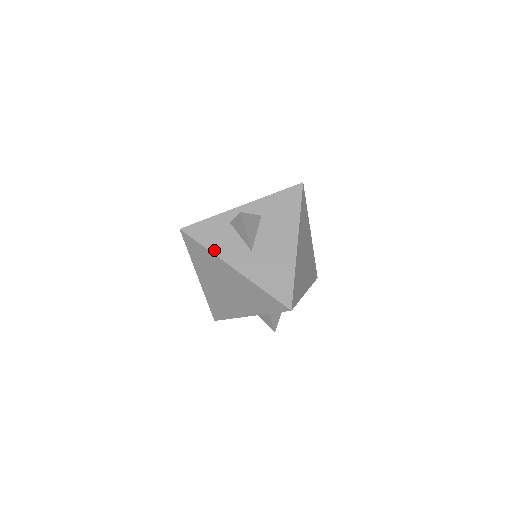
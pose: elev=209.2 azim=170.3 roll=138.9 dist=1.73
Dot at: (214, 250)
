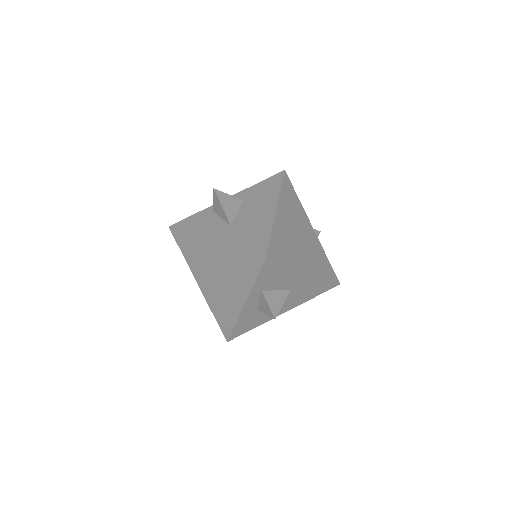
Dot at: (196, 233)
